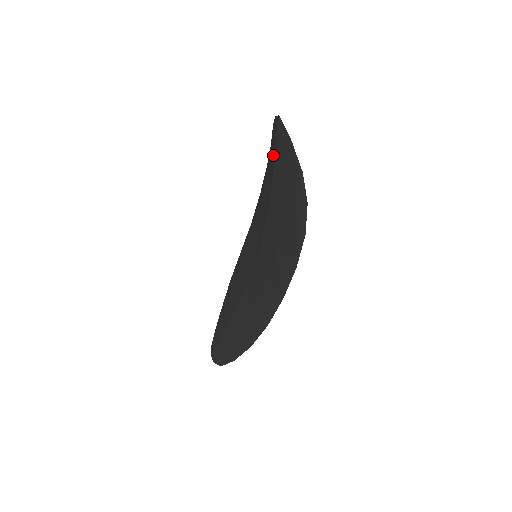
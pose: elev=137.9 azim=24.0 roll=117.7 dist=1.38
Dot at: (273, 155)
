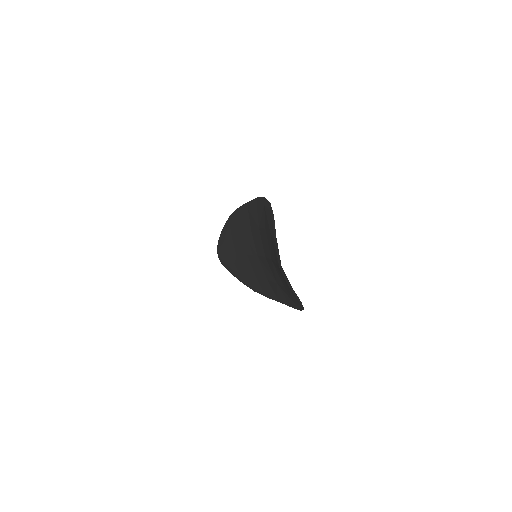
Dot at: (274, 256)
